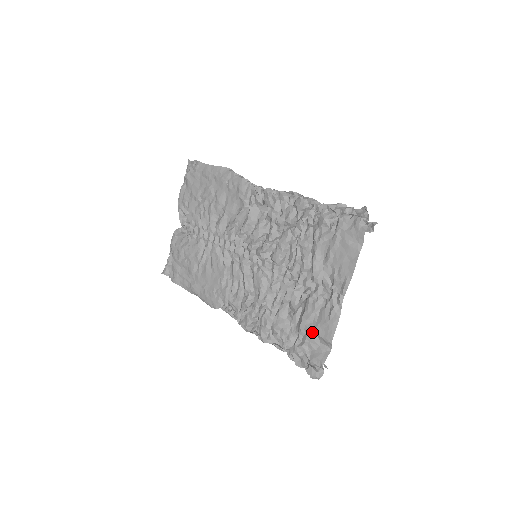
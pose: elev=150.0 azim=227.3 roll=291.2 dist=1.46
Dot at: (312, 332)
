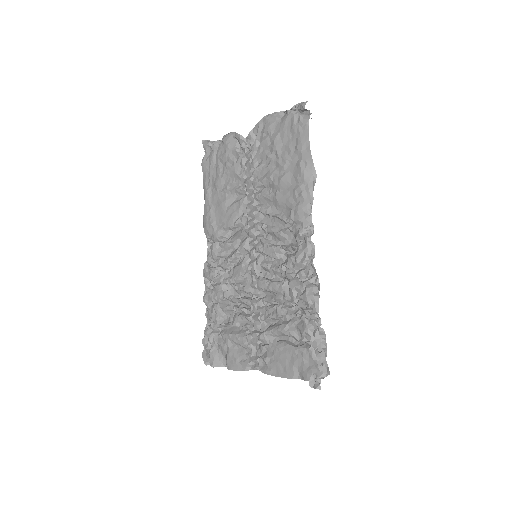
Dot at: (227, 347)
